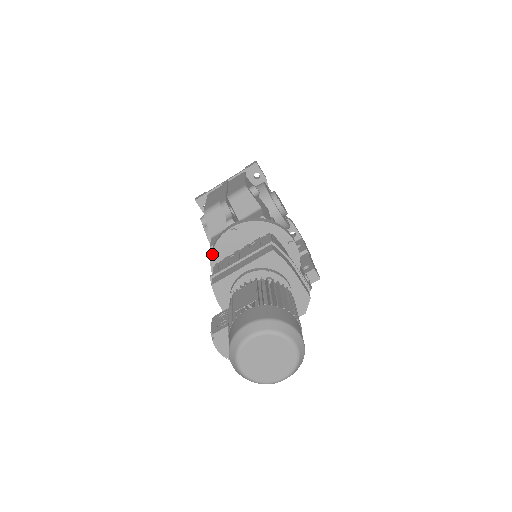
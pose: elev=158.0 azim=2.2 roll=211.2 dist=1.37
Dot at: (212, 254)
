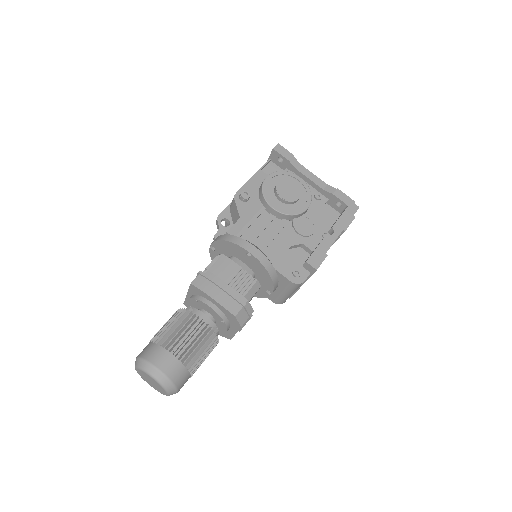
Dot at: occluded
